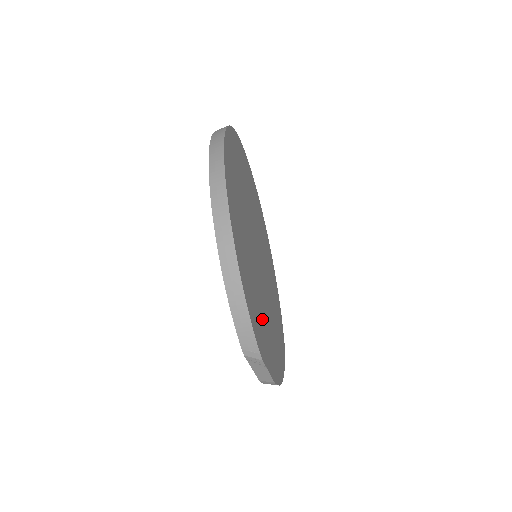
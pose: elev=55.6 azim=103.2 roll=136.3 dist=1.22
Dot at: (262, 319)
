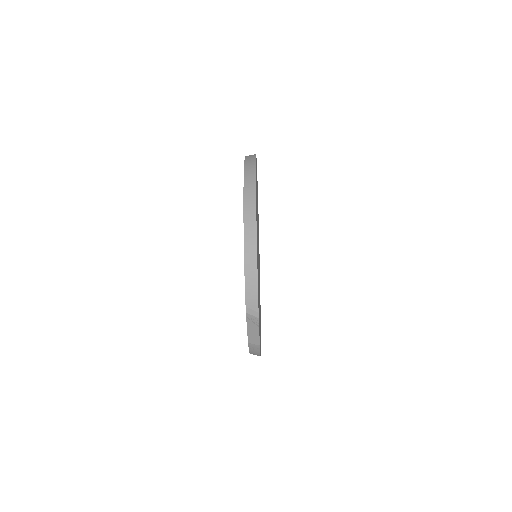
Dot at: occluded
